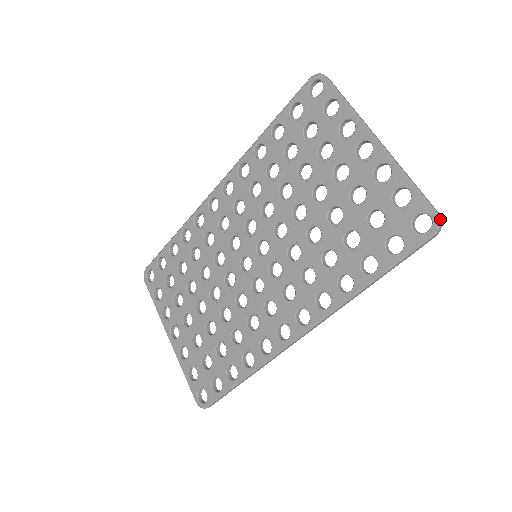
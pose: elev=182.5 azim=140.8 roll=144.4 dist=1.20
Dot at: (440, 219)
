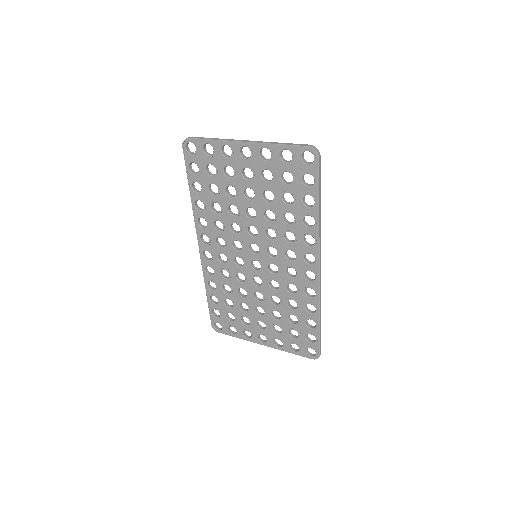
Dot at: (313, 147)
